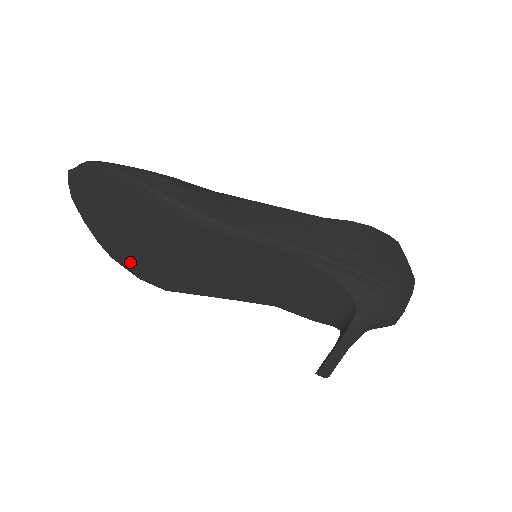
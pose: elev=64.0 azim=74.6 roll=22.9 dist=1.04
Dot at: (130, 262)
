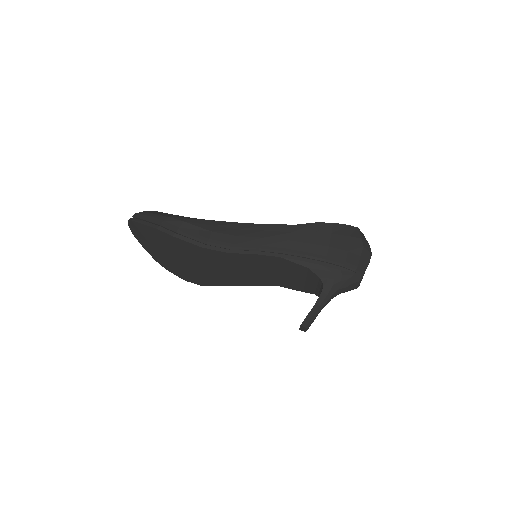
Dot at: (177, 271)
